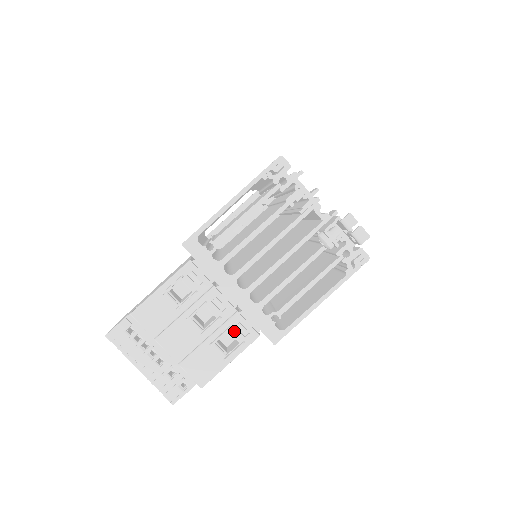
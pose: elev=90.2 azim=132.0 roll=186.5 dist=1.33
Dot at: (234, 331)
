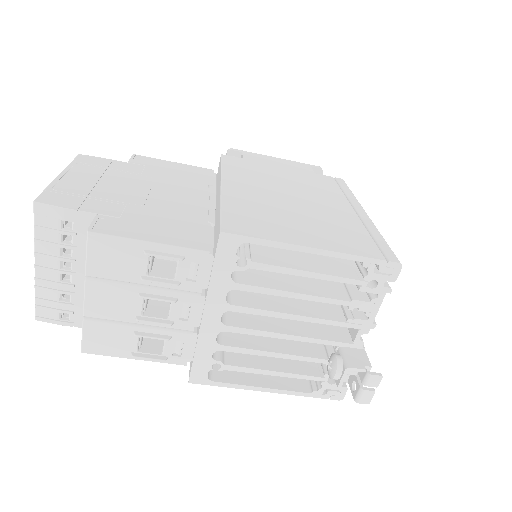
Dot at: (170, 343)
